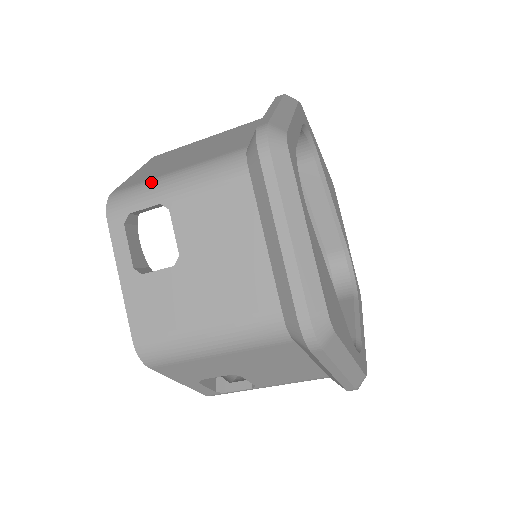
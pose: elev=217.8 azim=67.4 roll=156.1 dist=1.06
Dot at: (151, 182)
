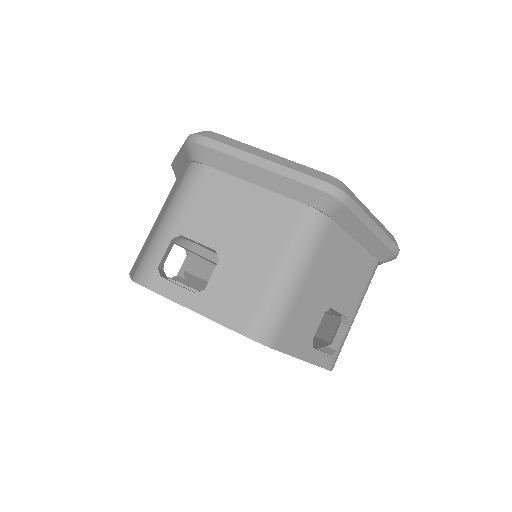
Dot at: (152, 241)
